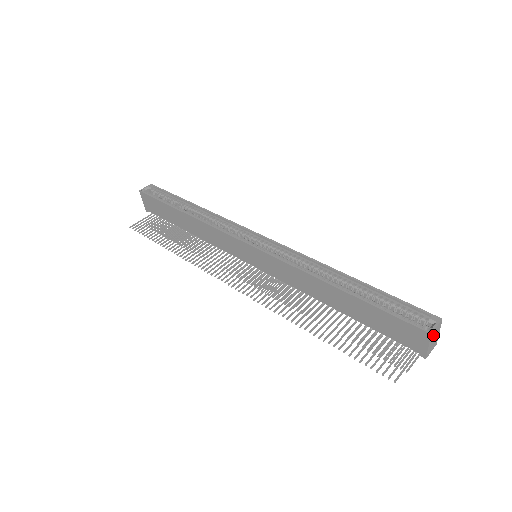
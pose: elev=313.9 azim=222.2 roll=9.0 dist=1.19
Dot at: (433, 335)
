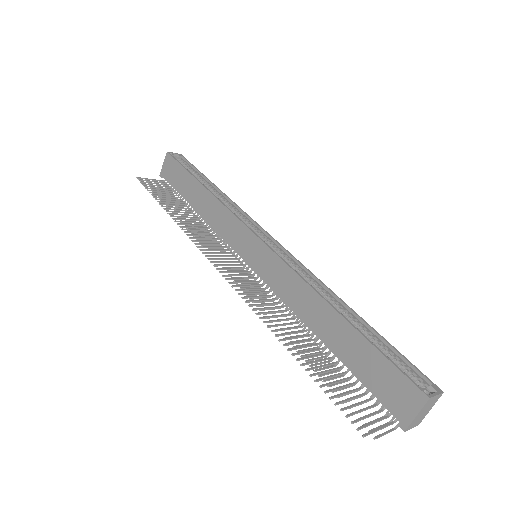
Dot at: (428, 404)
